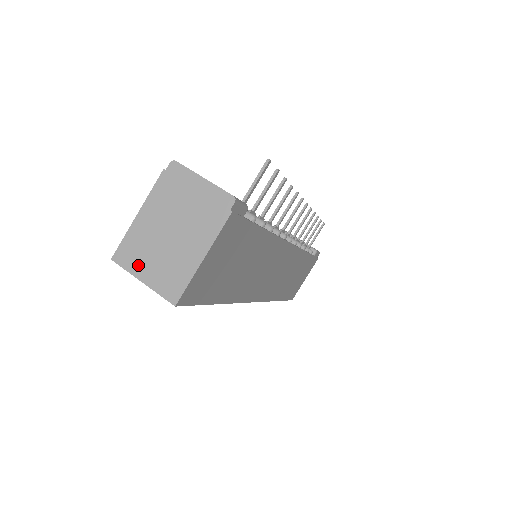
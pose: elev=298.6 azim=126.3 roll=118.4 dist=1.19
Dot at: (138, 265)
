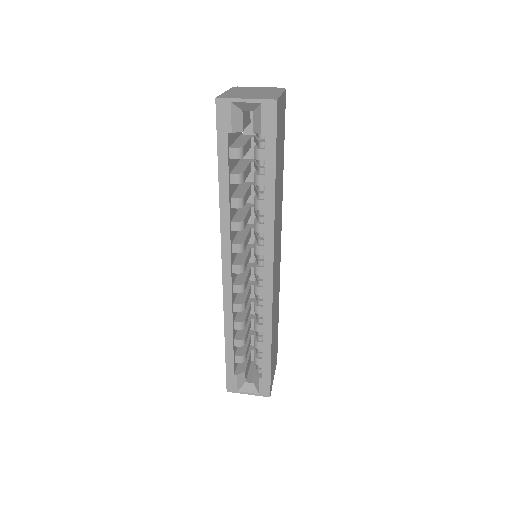
Dot at: (238, 97)
